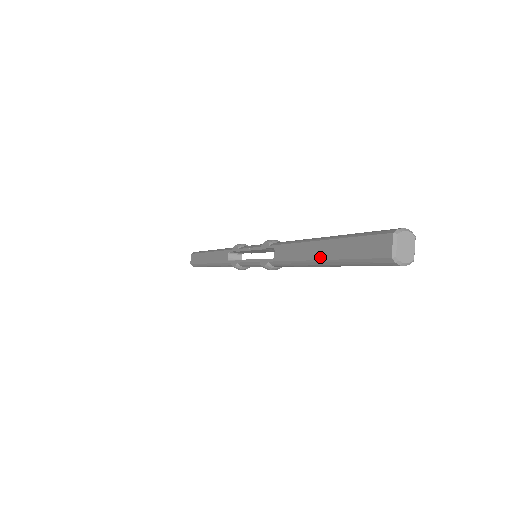
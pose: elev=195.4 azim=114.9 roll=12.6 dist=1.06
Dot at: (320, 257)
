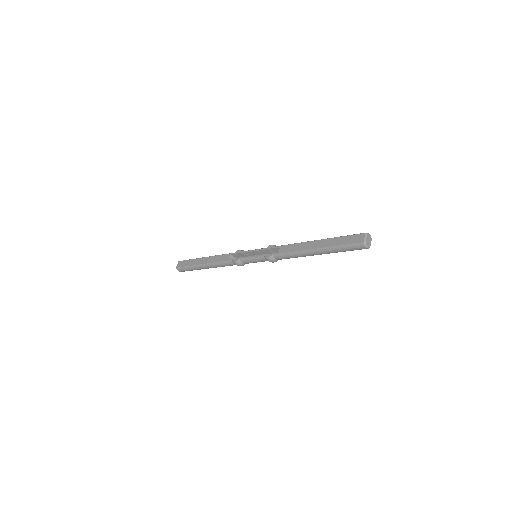
Dot at: (318, 247)
